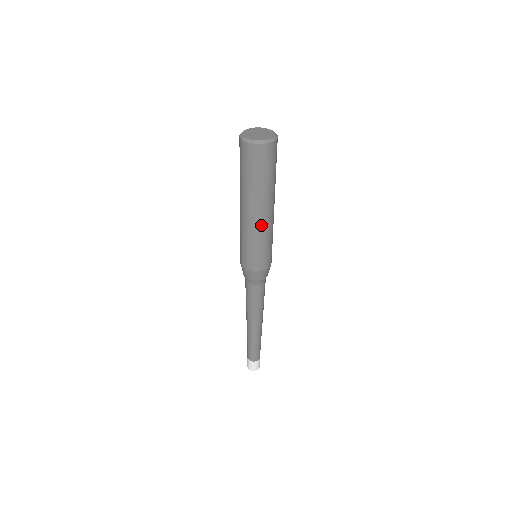
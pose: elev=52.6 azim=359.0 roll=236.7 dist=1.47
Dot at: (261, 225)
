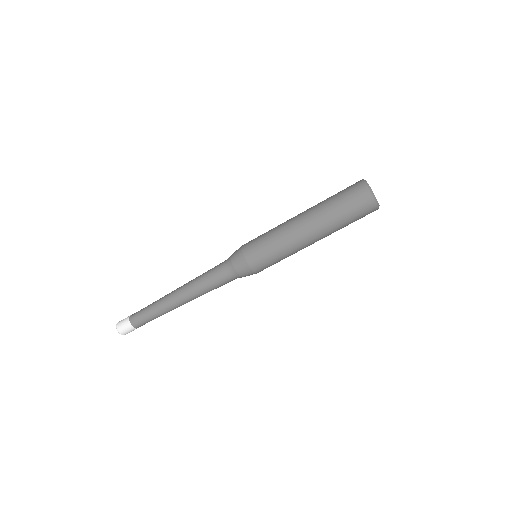
Dot at: (303, 246)
